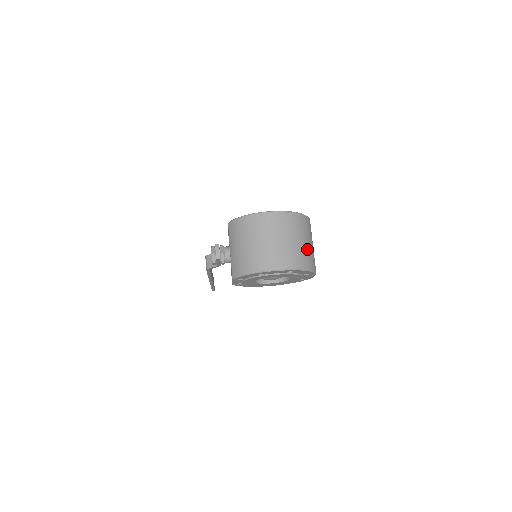
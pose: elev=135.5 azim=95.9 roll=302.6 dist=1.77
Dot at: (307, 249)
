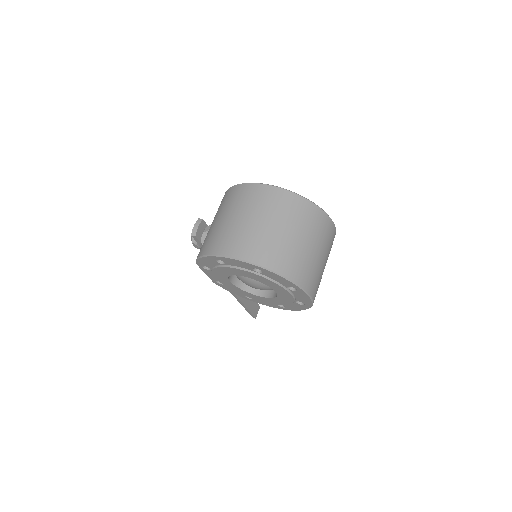
Dot at: (298, 249)
